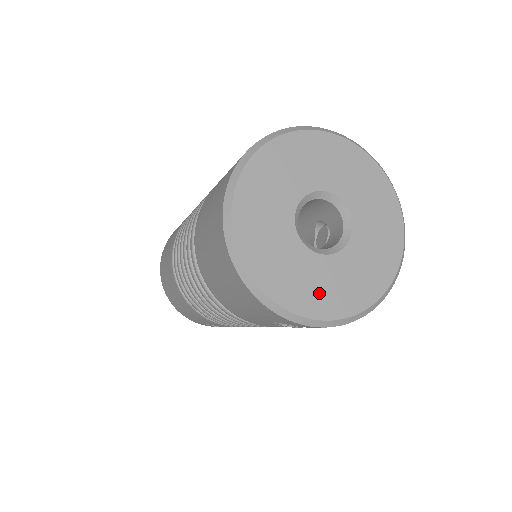
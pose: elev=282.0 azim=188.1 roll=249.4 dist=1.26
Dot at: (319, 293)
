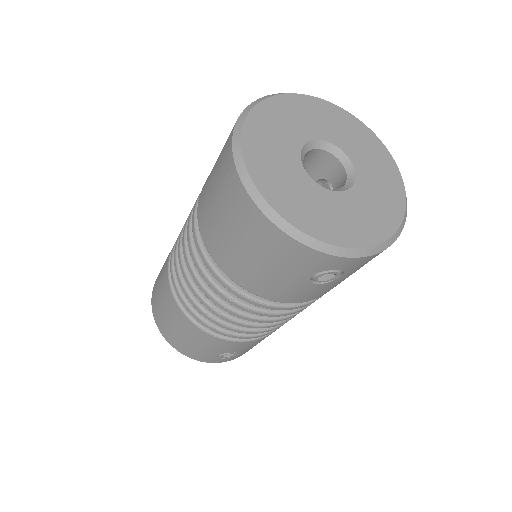
Dot at: (349, 225)
